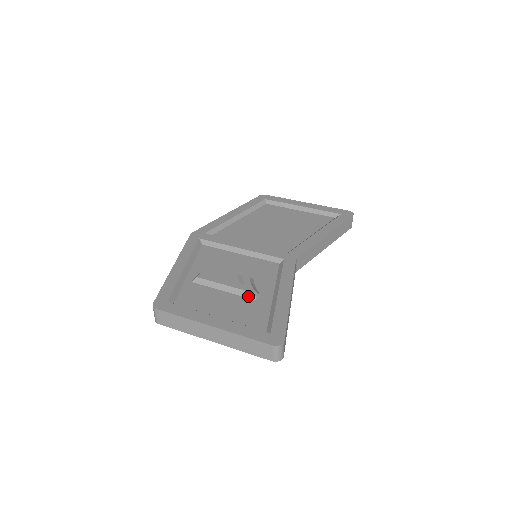
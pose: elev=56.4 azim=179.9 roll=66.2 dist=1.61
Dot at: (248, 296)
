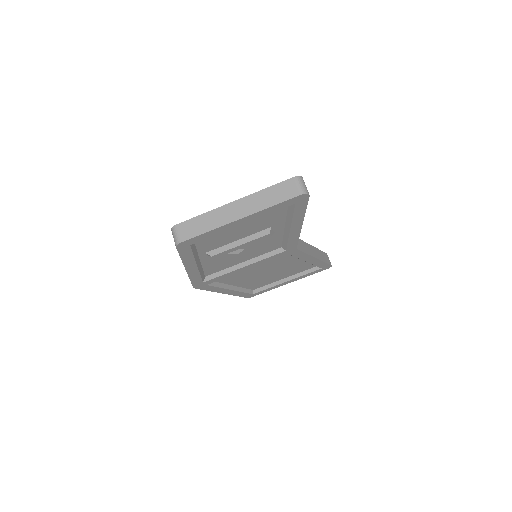
Dot at: occluded
